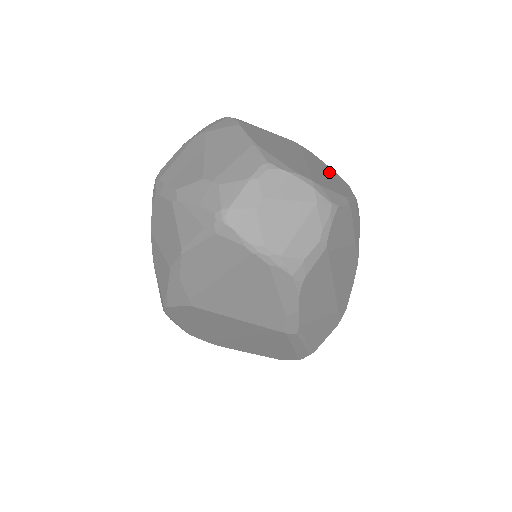
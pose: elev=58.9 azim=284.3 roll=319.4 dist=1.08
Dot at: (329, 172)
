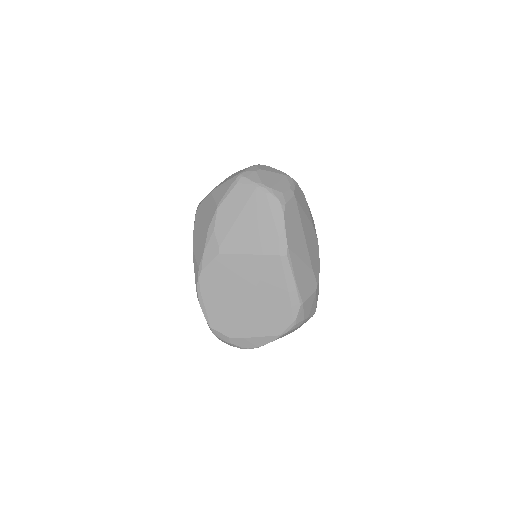
Dot at: occluded
